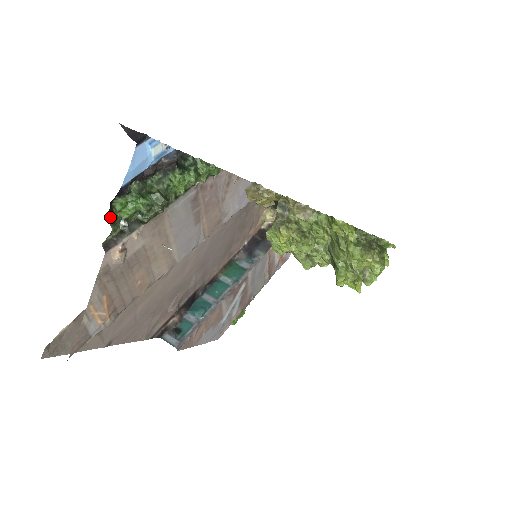
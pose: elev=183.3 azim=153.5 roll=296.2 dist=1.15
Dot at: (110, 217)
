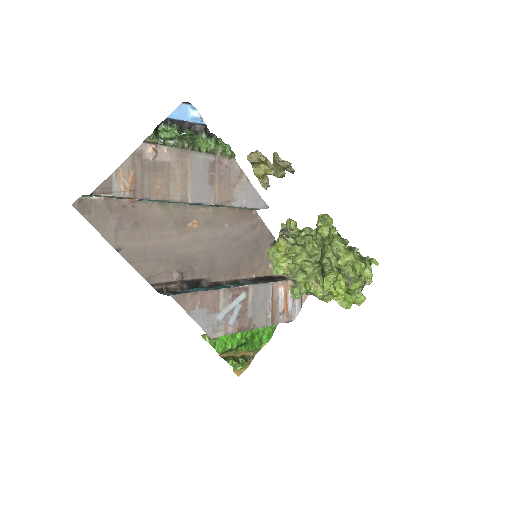
Dot at: (154, 130)
